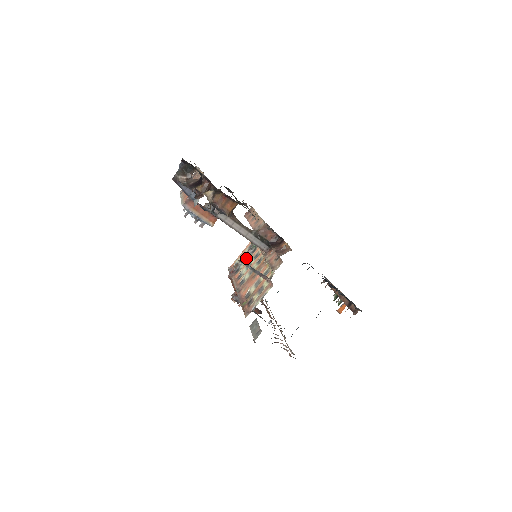
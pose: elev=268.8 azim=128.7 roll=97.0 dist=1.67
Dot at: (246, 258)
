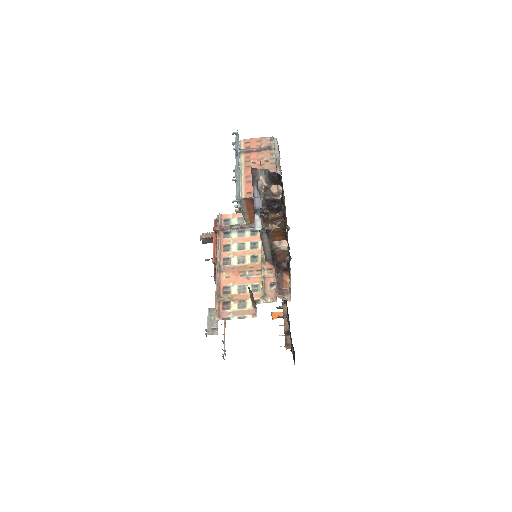
Dot at: (243, 230)
